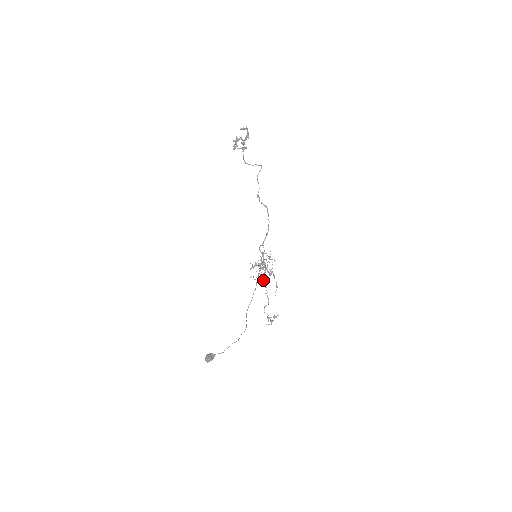
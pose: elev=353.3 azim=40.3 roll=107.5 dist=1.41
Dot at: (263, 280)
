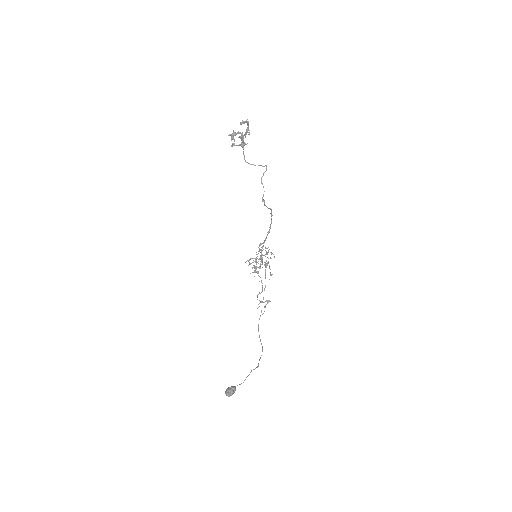
Dot at: (258, 272)
